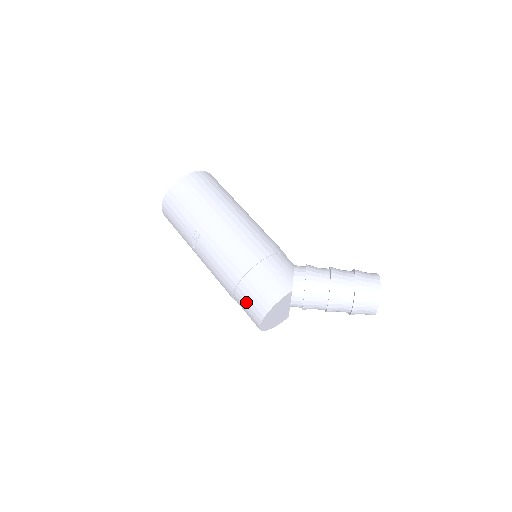
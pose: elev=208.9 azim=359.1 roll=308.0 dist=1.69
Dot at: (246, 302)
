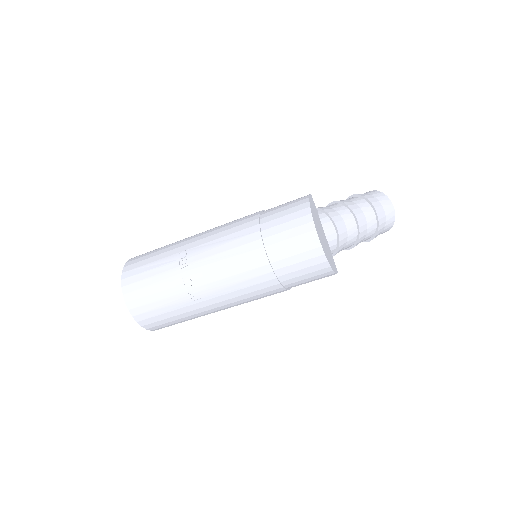
Dot at: (283, 230)
